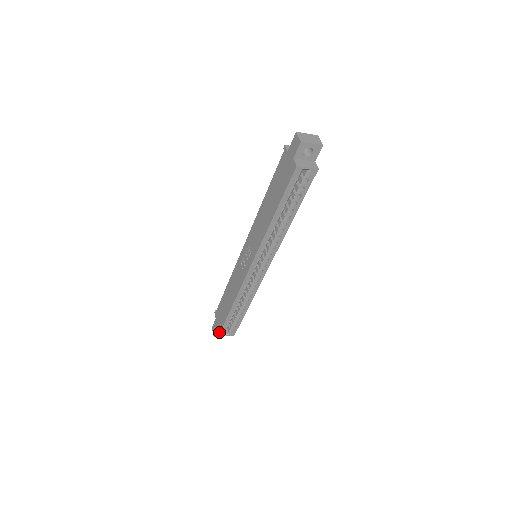
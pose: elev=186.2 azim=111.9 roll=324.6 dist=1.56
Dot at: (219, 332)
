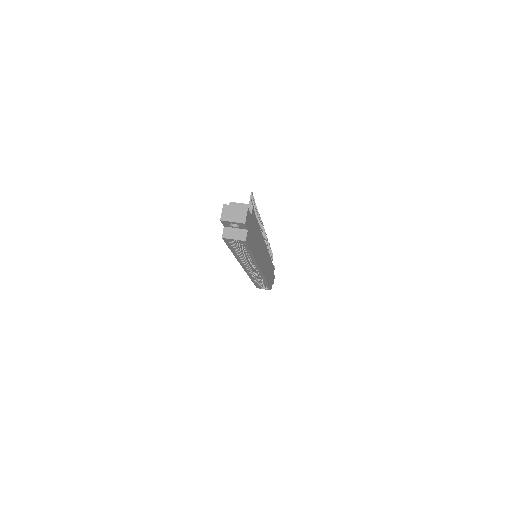
Dot at: occluded
